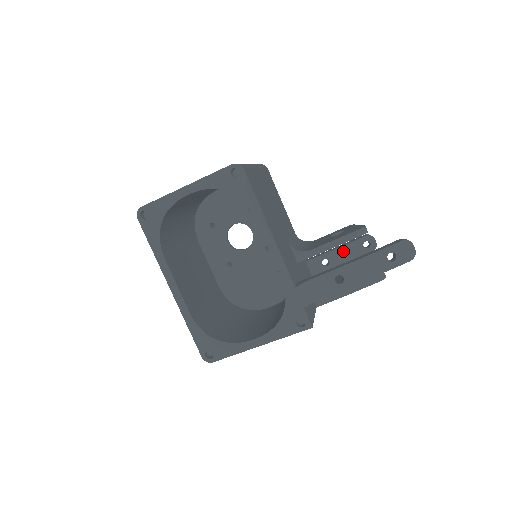
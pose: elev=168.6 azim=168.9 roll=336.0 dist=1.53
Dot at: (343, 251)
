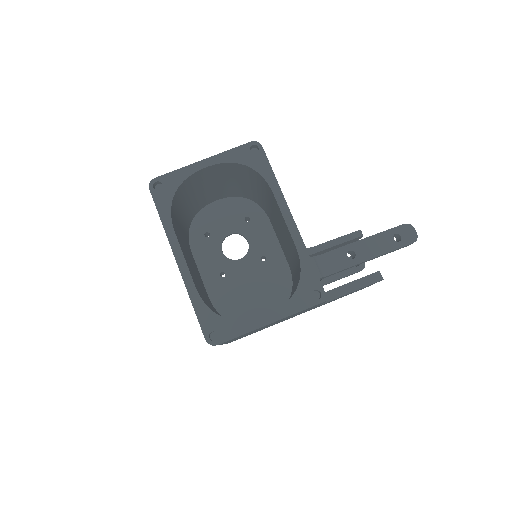
Dot at: occluded
